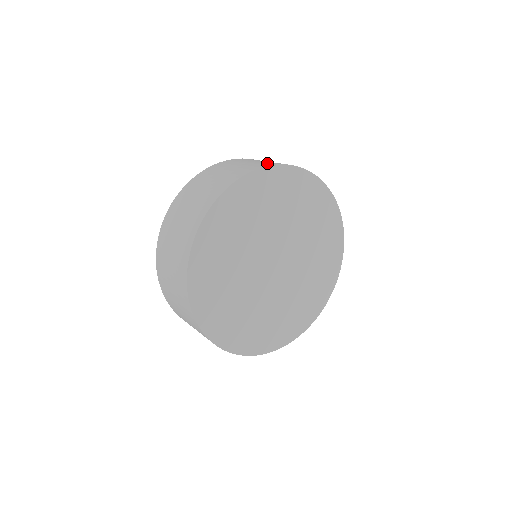
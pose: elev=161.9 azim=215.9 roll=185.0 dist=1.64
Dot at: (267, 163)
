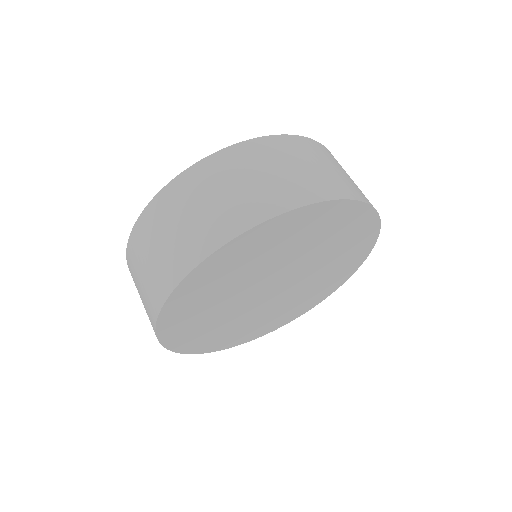
Dot at: (349, 188)
